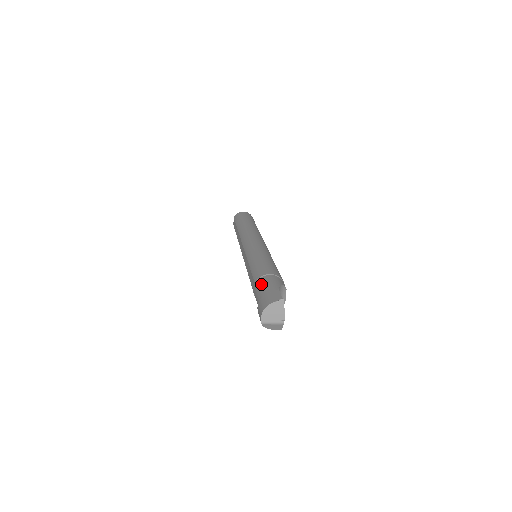
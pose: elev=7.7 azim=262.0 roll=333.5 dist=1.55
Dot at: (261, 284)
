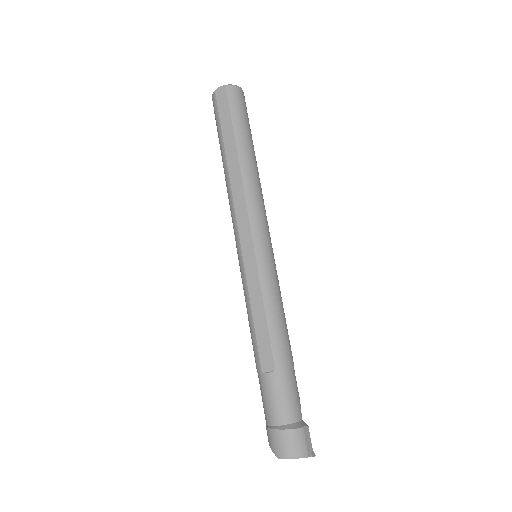
Dot at: (286, 387)
